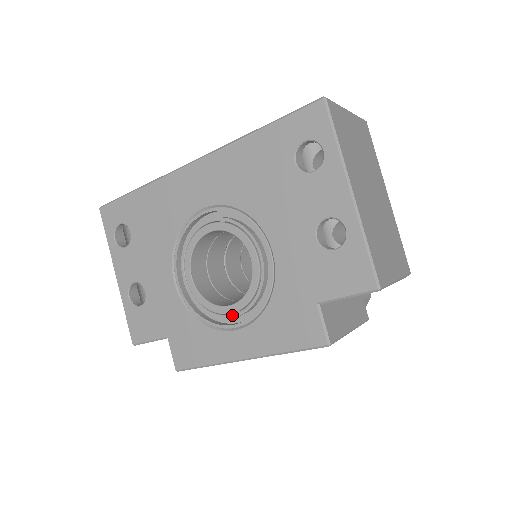
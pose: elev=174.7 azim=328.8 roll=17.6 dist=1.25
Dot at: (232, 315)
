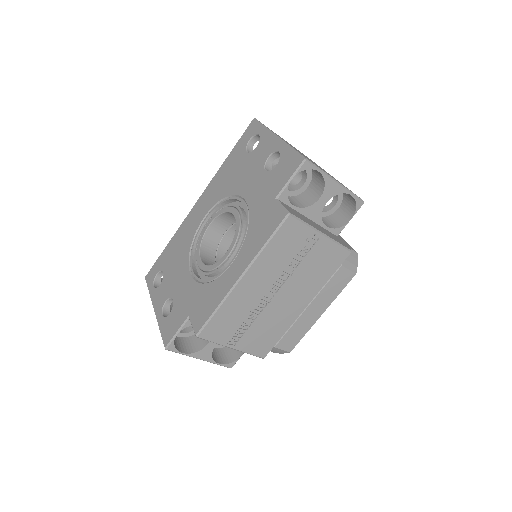
Dot at: (228, 258)
